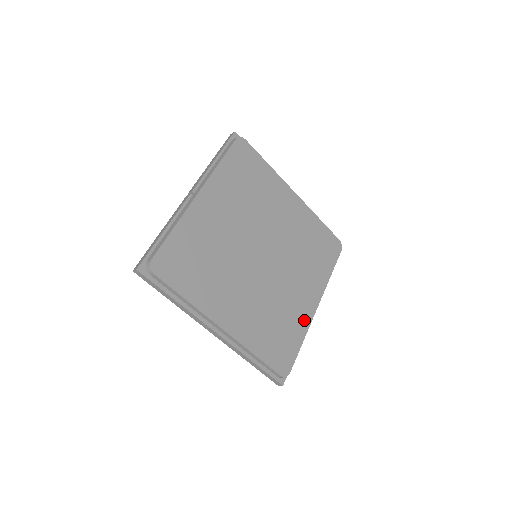
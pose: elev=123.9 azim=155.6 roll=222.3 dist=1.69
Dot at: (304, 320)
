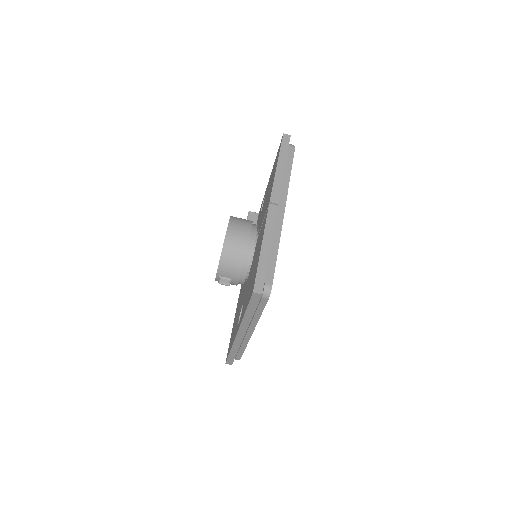
Dot at: occluded
